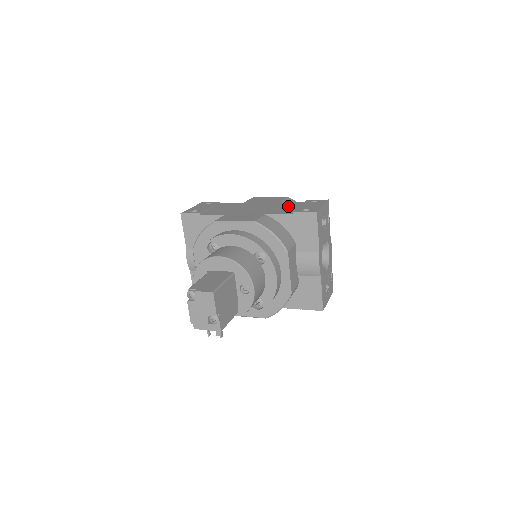
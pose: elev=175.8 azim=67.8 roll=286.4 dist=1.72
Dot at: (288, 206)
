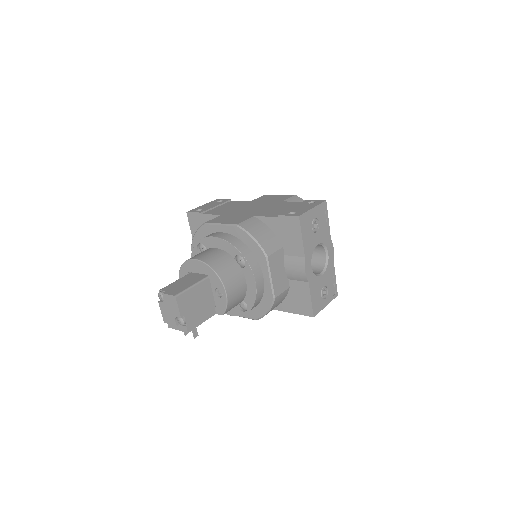
Dot at: (283, 207)
